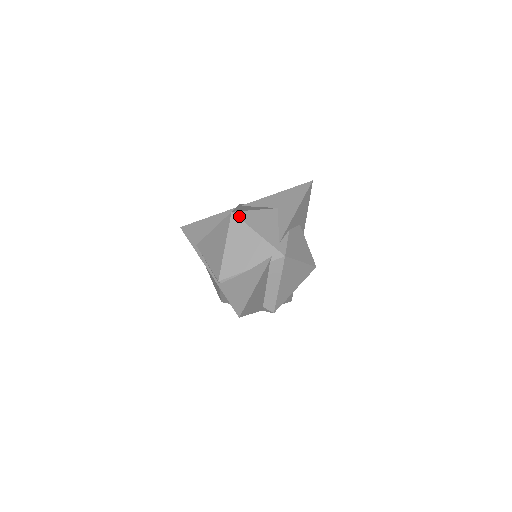
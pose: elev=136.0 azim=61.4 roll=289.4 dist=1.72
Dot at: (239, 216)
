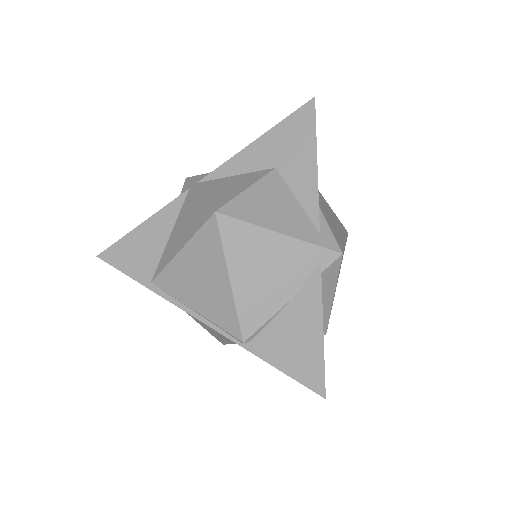
Dot at: (232, 214)
